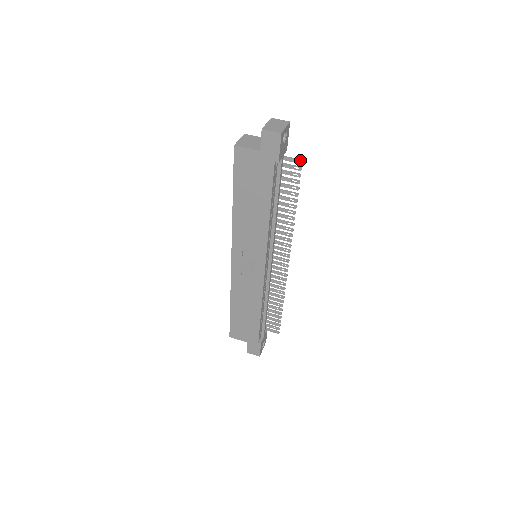
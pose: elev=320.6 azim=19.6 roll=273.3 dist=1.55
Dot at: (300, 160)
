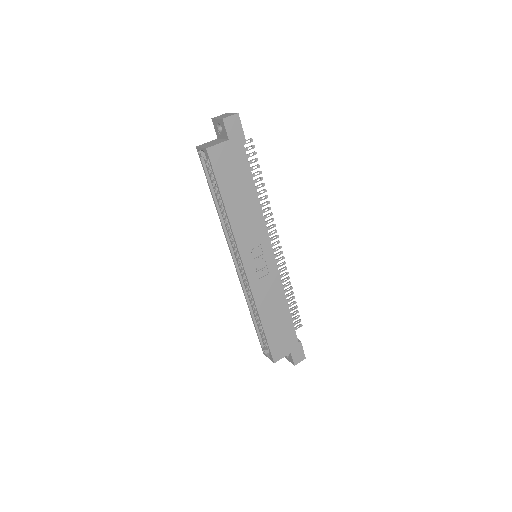
Dot at: (250, 139)
